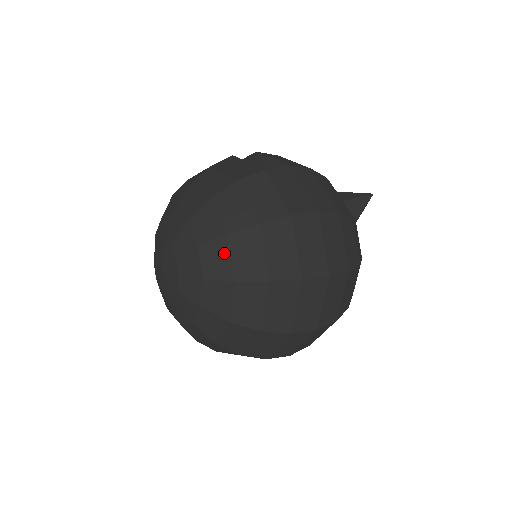
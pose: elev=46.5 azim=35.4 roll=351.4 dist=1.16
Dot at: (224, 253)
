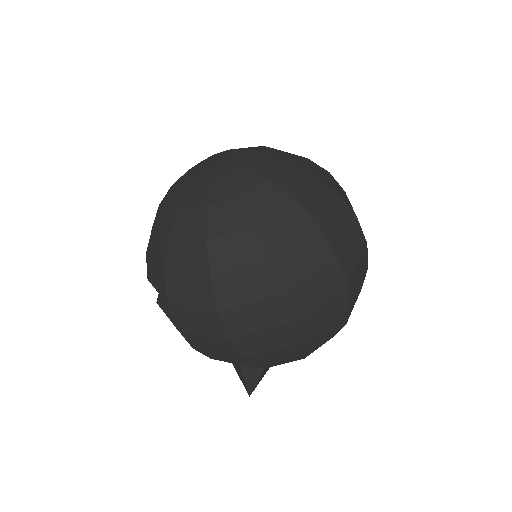
Dot at: (304, 162)
